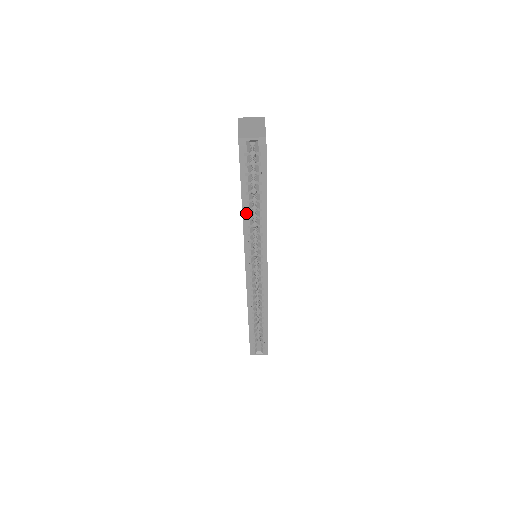
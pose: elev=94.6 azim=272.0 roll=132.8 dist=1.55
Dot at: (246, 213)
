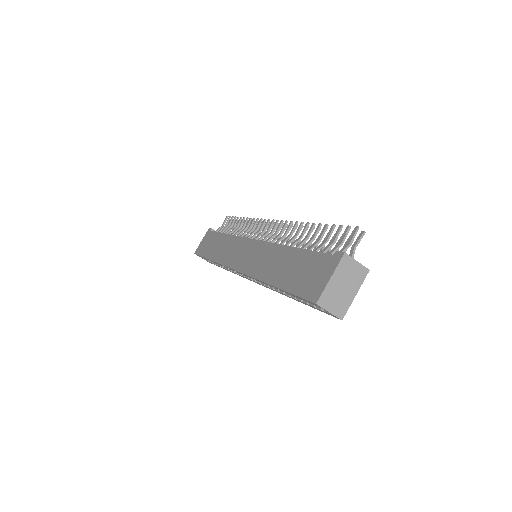
Dot at: (270, 285)
